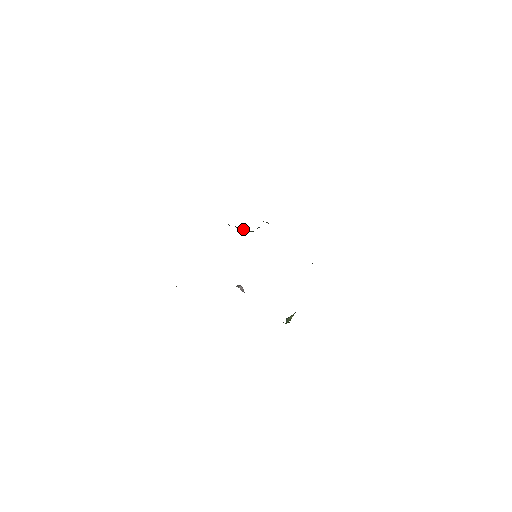
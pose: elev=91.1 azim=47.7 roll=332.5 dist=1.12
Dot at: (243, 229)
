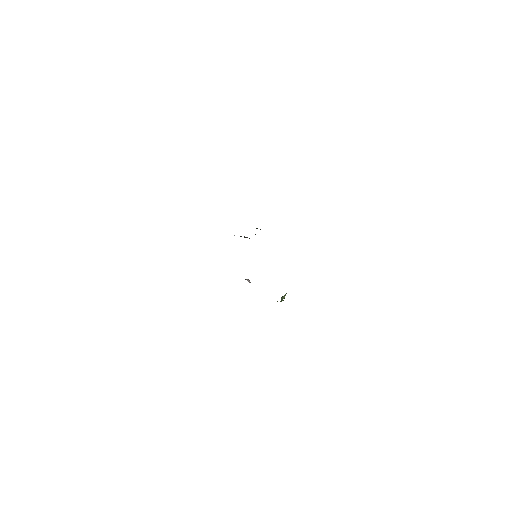
Dot at: (245, 237)
